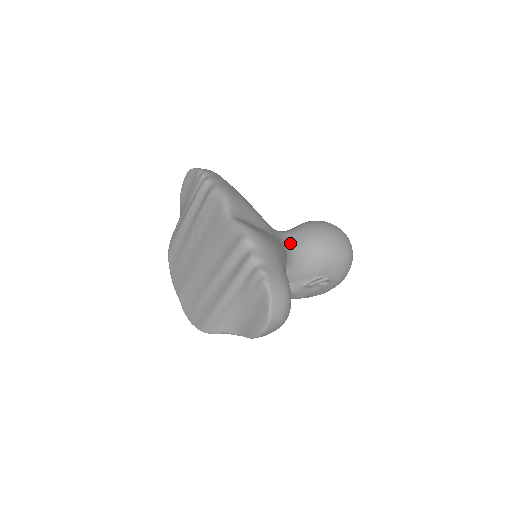
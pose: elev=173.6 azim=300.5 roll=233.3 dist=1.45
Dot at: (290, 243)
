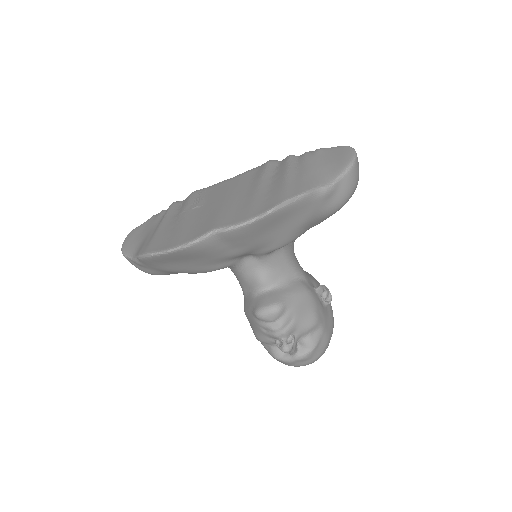
Dot at: occluded
